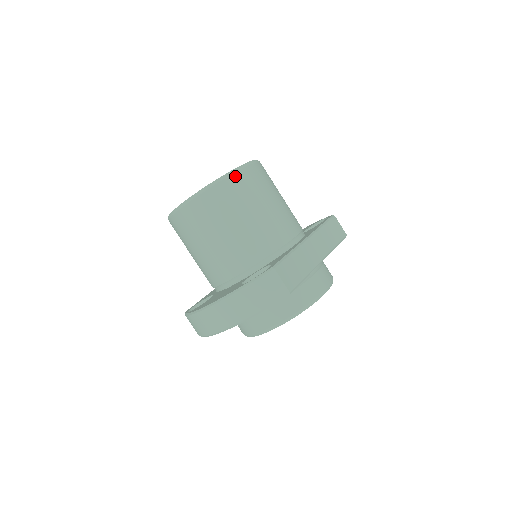
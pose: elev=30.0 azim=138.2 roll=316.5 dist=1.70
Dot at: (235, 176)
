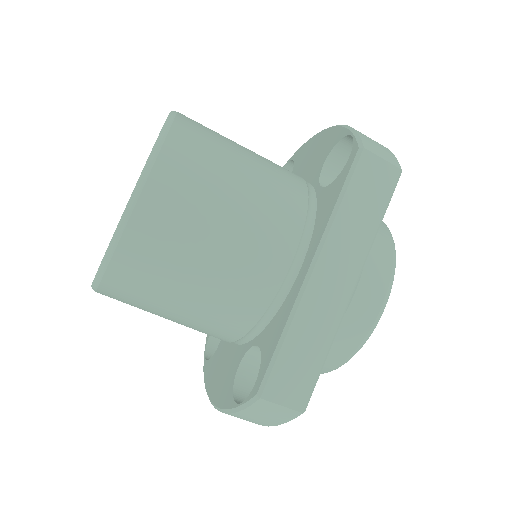
Dot at: (125, 242)
